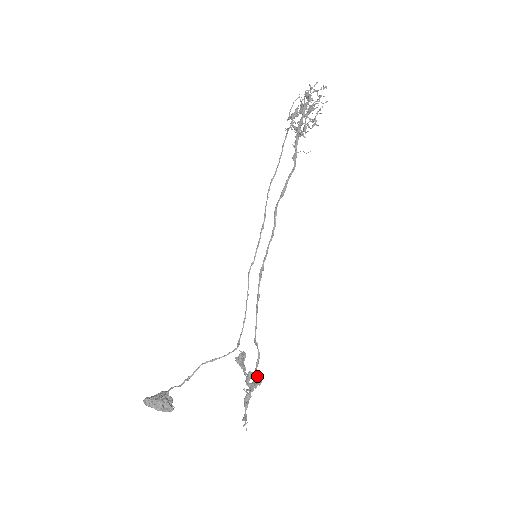
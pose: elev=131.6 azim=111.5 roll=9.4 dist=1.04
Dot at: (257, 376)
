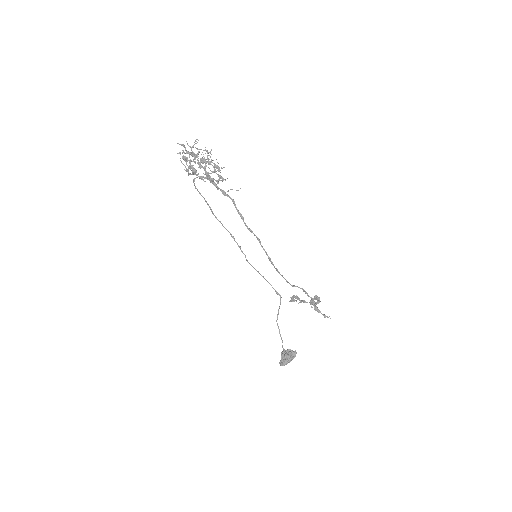
Dot at: (314, 298)
